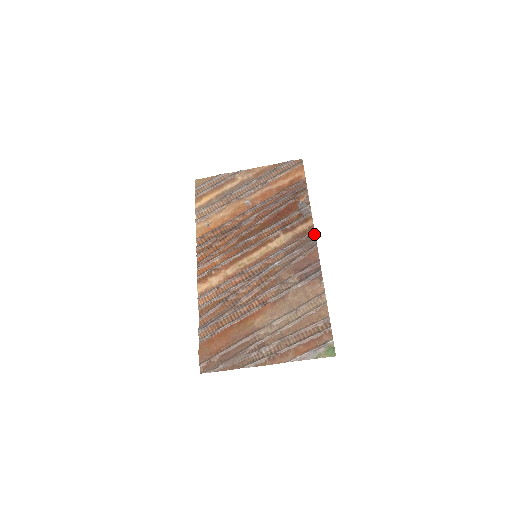
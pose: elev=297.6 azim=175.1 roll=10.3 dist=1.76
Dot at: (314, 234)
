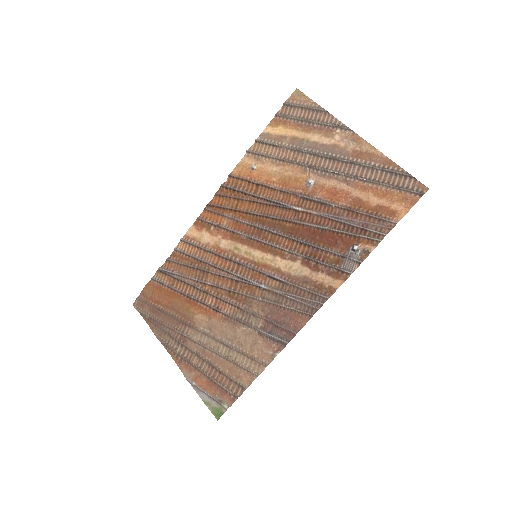
Dot at: (324, 301)
